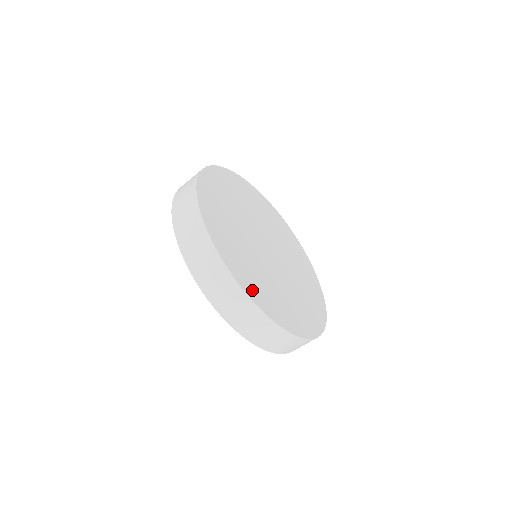
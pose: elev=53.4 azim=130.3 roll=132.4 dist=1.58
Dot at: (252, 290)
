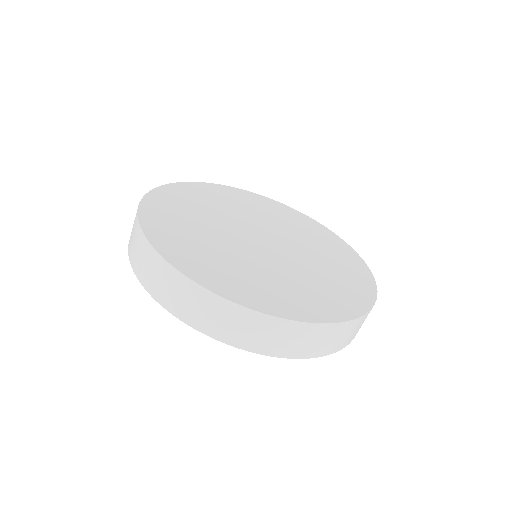
Dot at: (313, 311)
